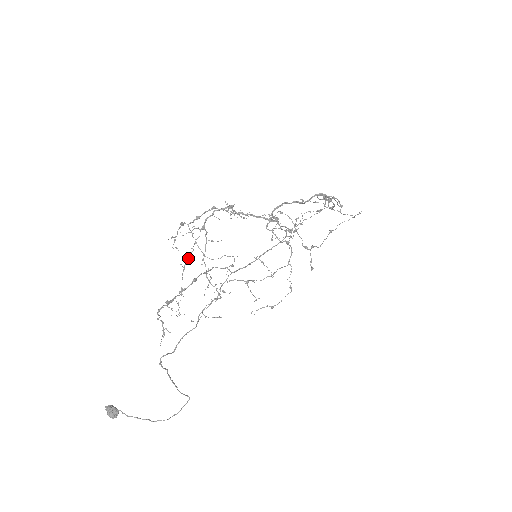
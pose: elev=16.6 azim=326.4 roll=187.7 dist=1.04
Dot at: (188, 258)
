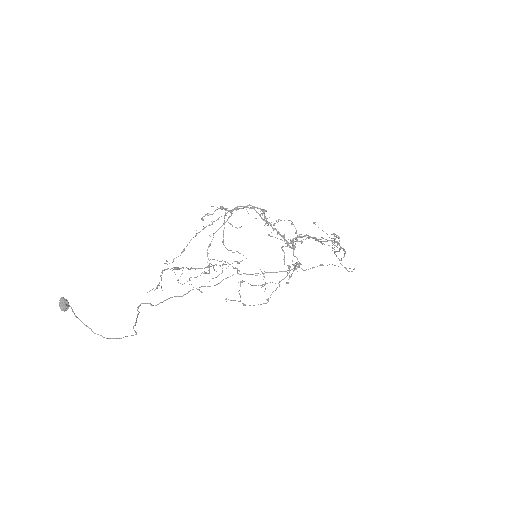
Dot at: (204, 228)
